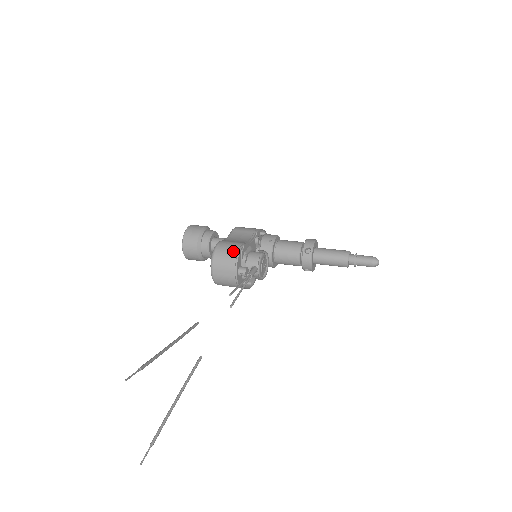
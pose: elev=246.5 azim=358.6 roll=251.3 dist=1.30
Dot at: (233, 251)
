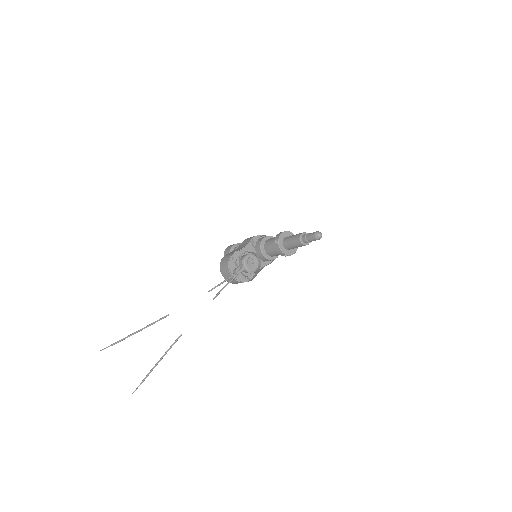
Dot at: (227, 260)
